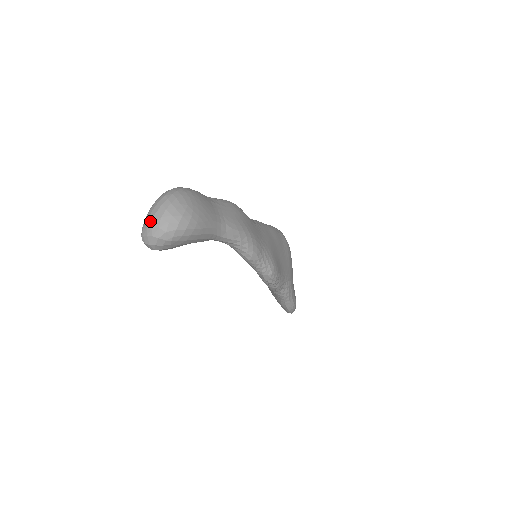
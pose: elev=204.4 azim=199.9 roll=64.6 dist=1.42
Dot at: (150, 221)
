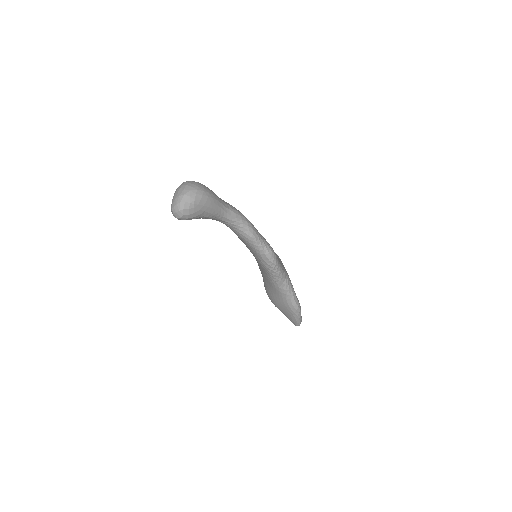
Dot at: (177, 195)
